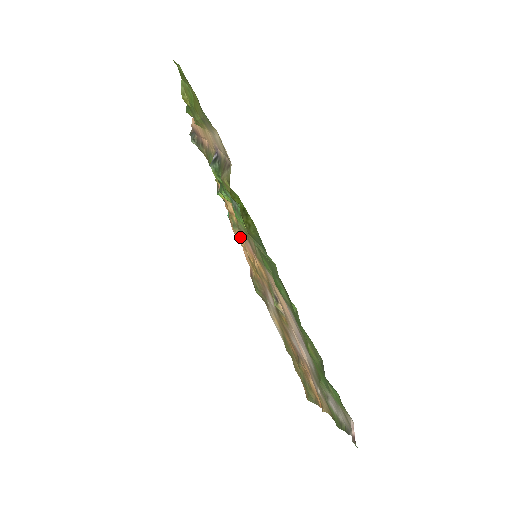
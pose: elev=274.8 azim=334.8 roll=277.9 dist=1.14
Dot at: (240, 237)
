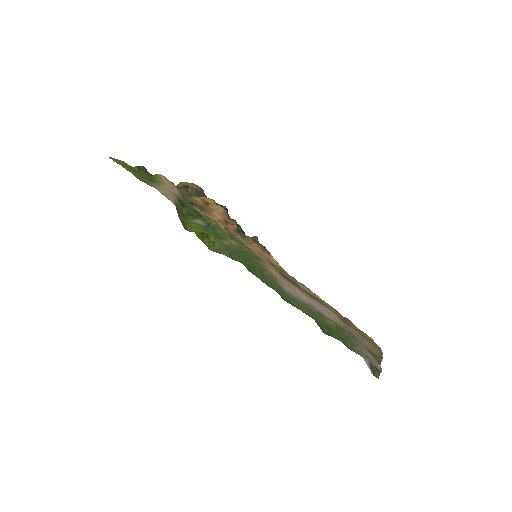
Dot at: occluded
